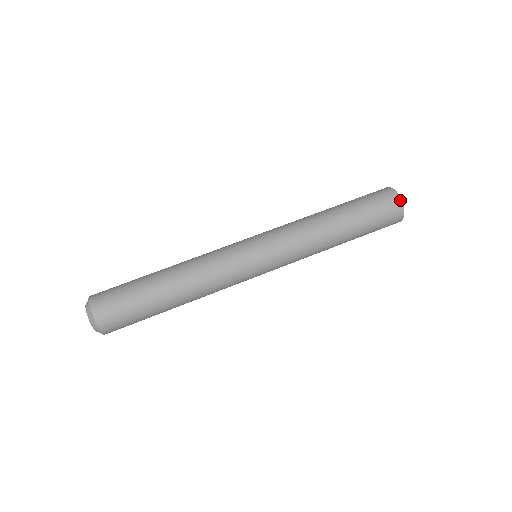
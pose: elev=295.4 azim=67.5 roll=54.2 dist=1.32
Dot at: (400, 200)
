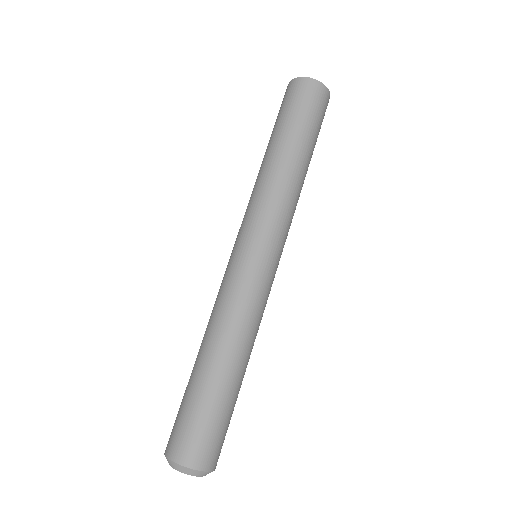
Dot at: occluded
